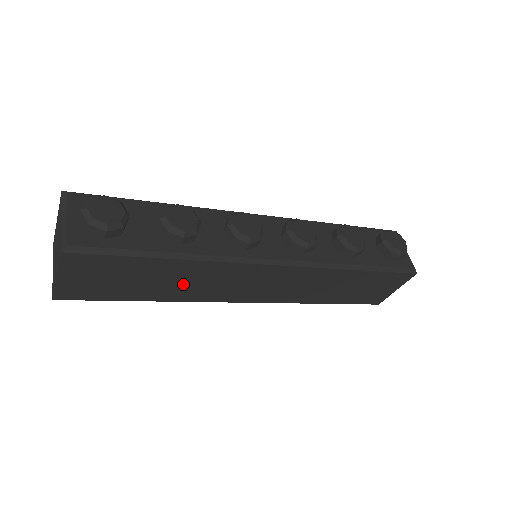
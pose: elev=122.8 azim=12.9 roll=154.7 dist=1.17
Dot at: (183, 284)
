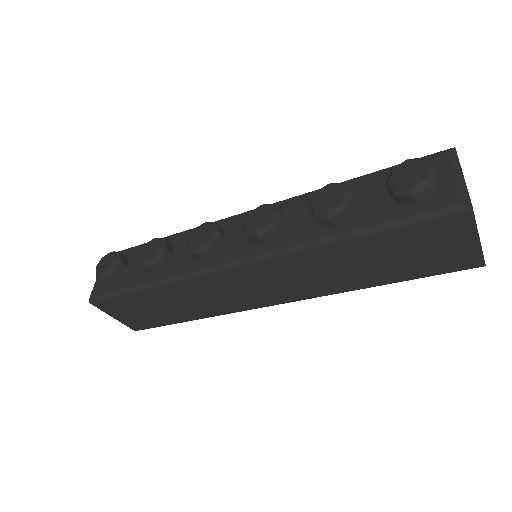
Dot at: (191, 303)
